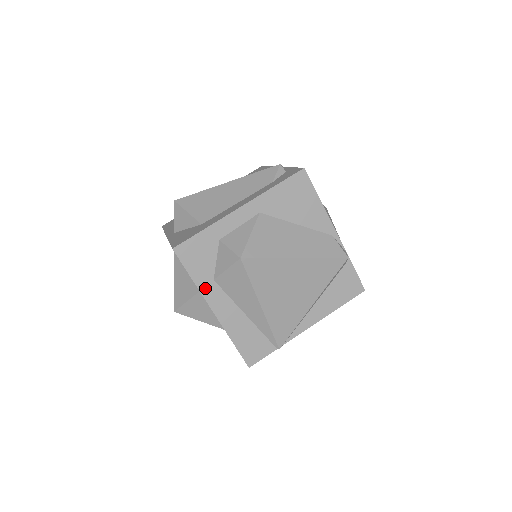
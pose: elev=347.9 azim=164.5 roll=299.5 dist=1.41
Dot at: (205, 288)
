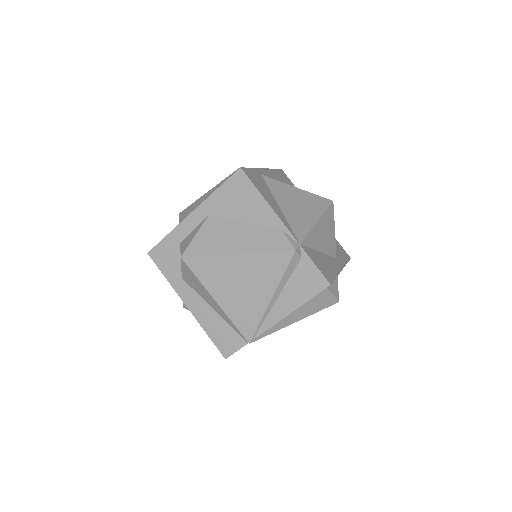
Dot at: (177, 285)
